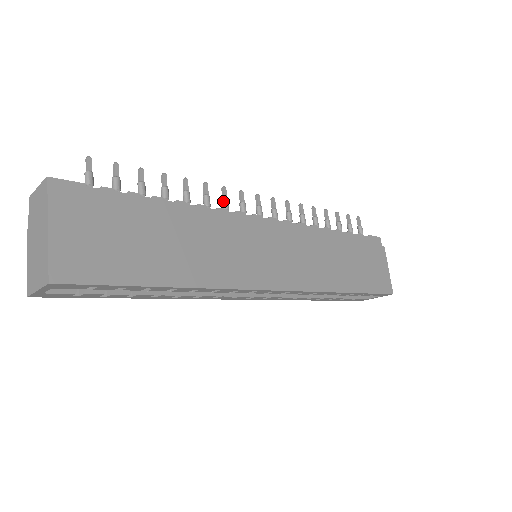
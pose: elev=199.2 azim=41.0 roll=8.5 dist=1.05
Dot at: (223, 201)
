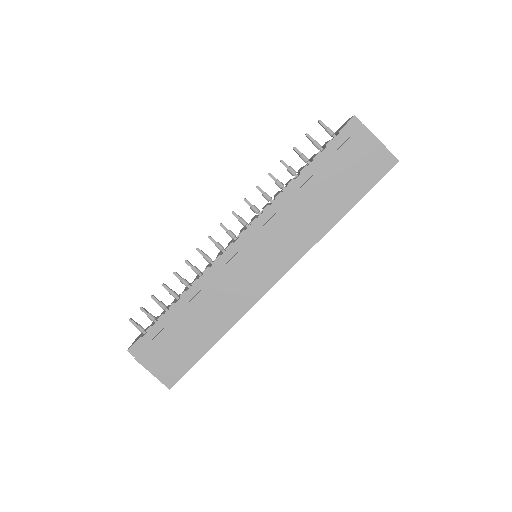
Dot at: occluded
